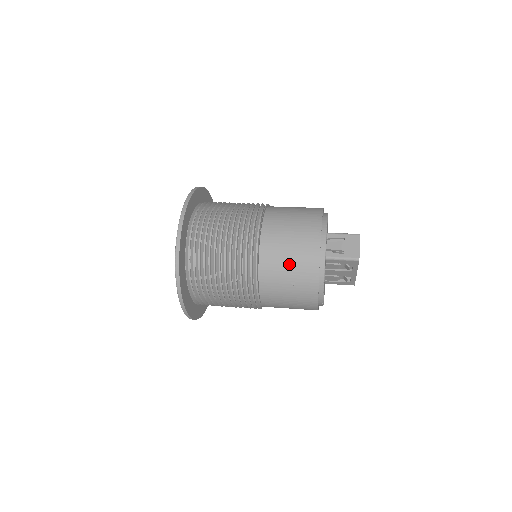
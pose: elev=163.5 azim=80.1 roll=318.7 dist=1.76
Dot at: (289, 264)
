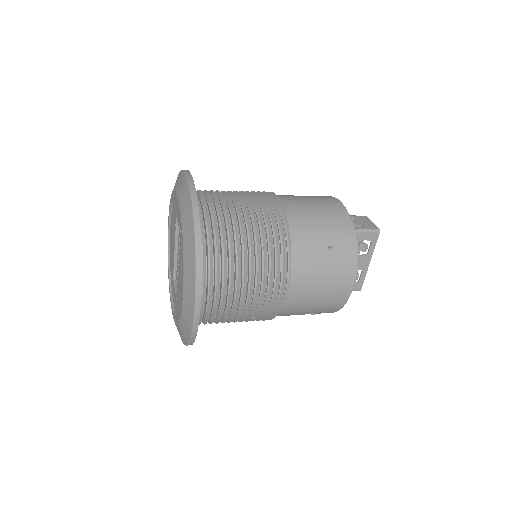
Dot at: (321, 225)
